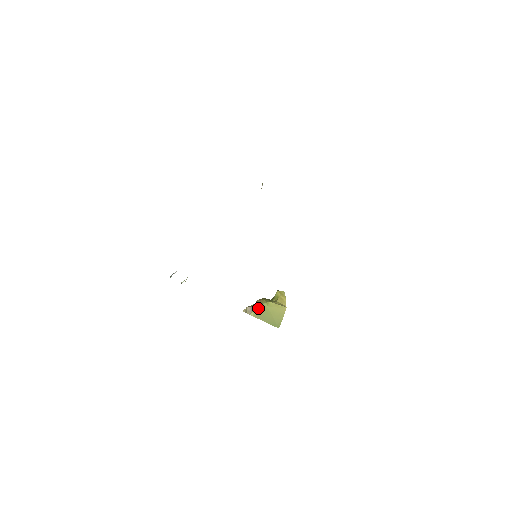
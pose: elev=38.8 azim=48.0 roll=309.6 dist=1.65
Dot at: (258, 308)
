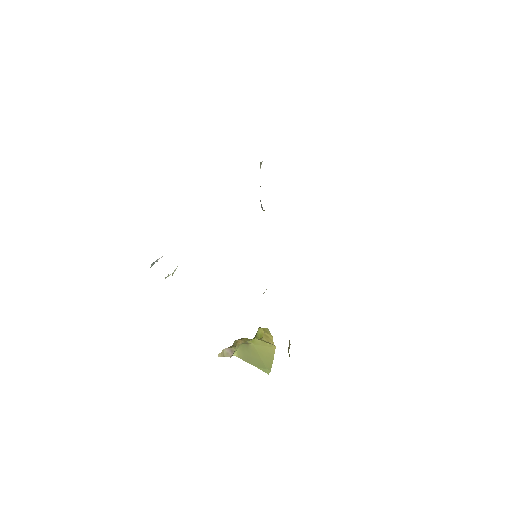
Dot at: (242, 346)
